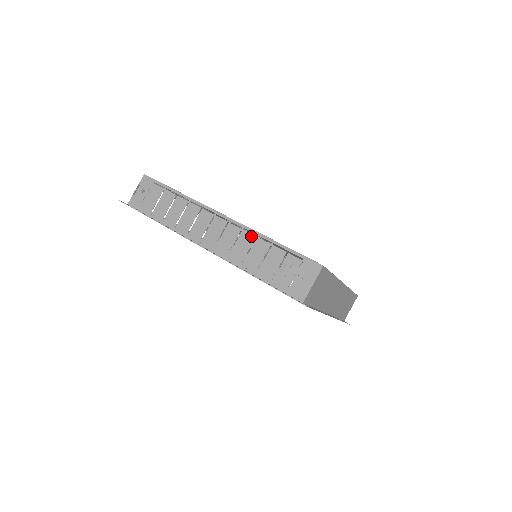
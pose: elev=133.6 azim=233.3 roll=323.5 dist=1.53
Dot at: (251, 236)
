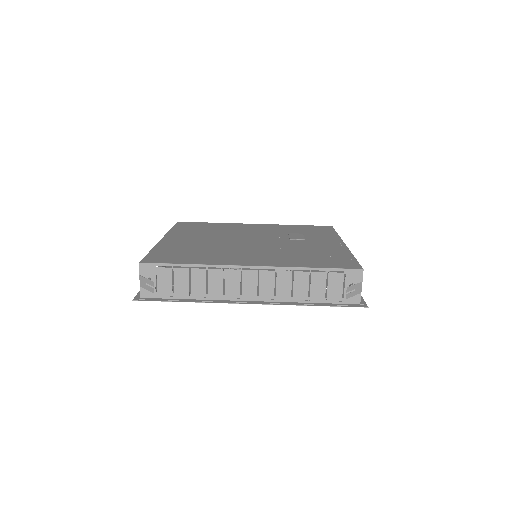
Dot at: (288, 273)
